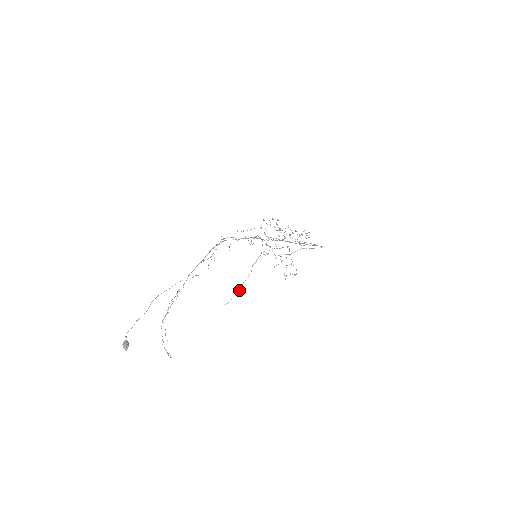
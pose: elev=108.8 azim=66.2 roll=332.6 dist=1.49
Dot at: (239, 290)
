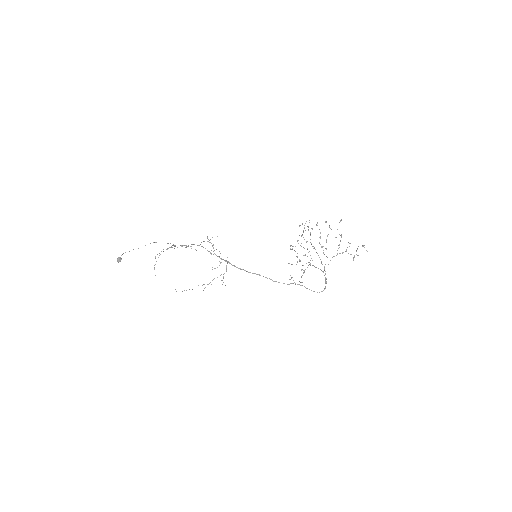
Dot at: (182, 291)
